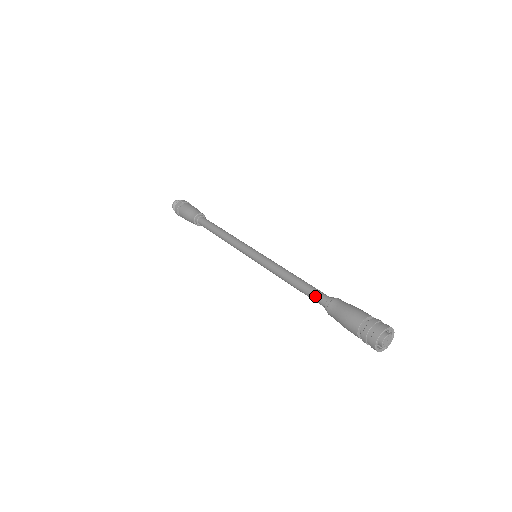
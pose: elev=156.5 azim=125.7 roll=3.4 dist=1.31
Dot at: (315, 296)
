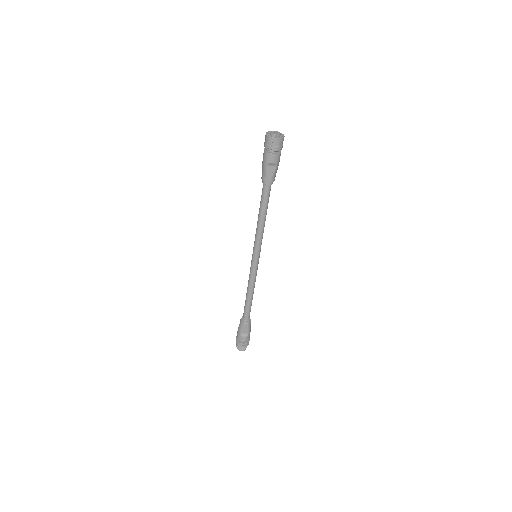
Dot at: (262, 192)
